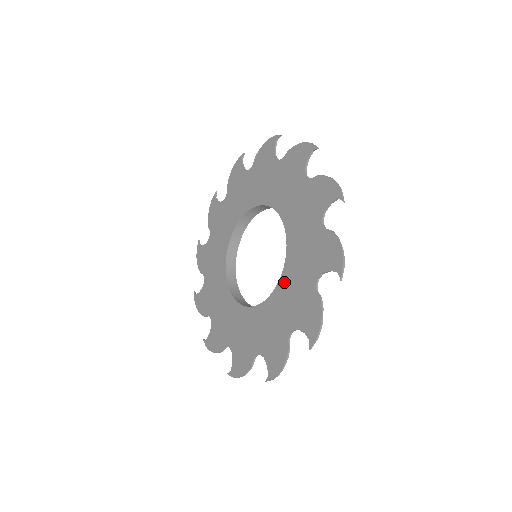
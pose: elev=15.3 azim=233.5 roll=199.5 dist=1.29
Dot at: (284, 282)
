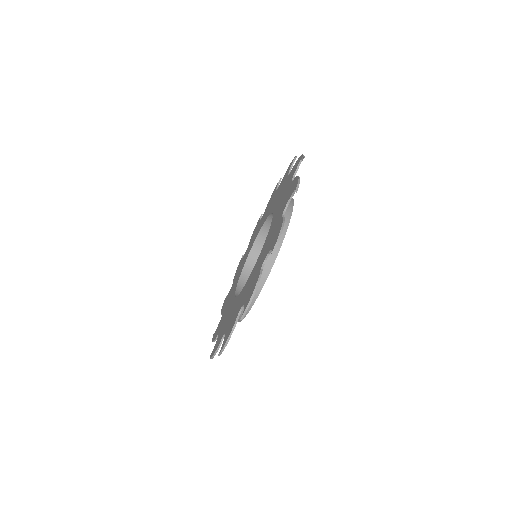
Dot at: (266, 241)
